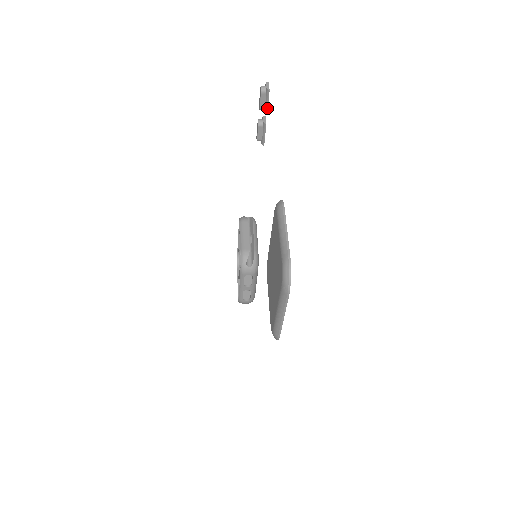
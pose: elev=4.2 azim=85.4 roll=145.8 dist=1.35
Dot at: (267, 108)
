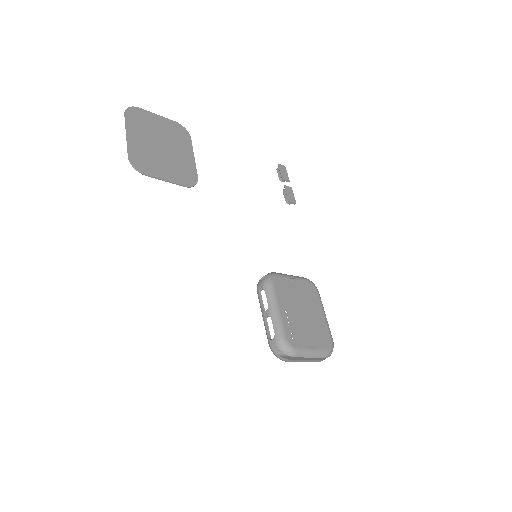
Dot at: (281, 174)
